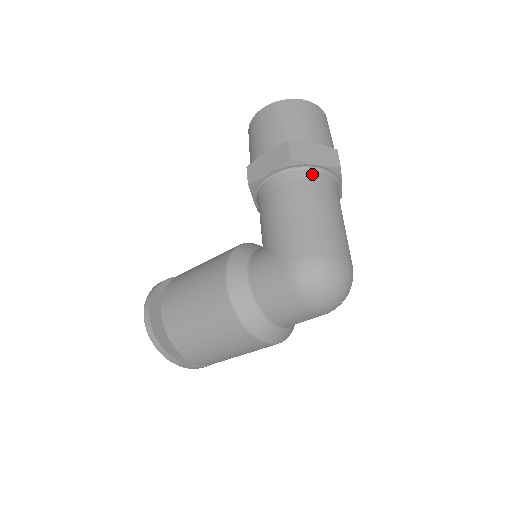
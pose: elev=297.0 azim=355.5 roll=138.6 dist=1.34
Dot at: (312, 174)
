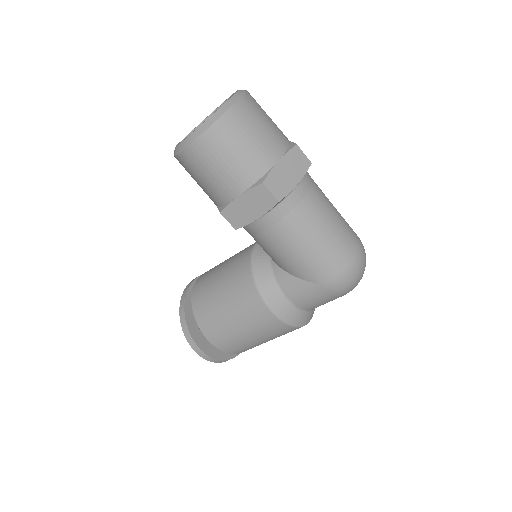
Dot at: (297, 194)
